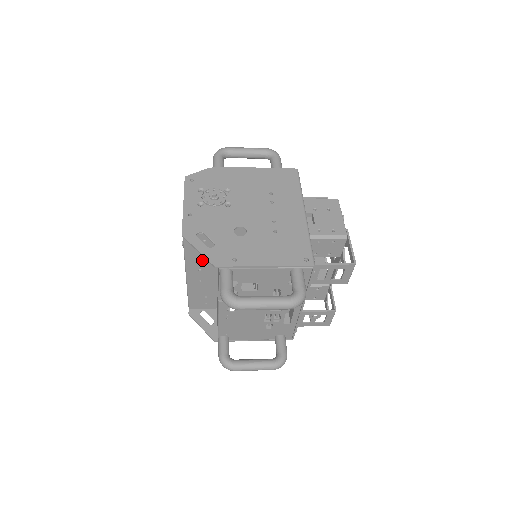
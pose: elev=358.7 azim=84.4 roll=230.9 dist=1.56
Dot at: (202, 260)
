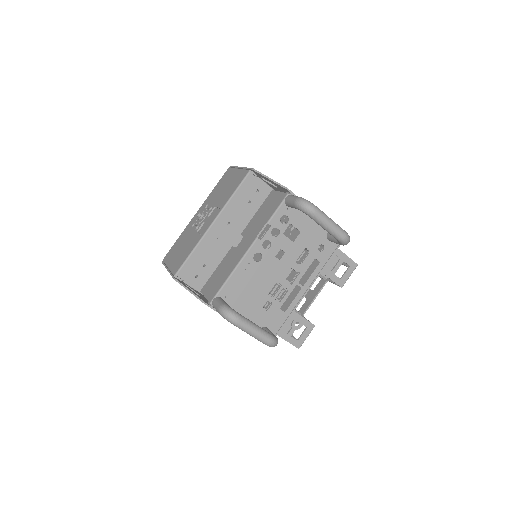
Dot at: (239, 212)
